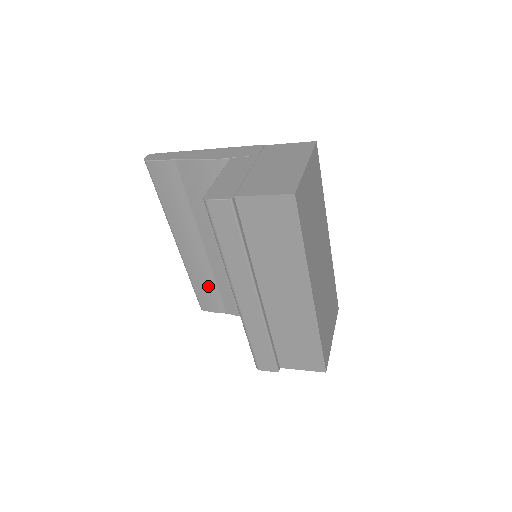
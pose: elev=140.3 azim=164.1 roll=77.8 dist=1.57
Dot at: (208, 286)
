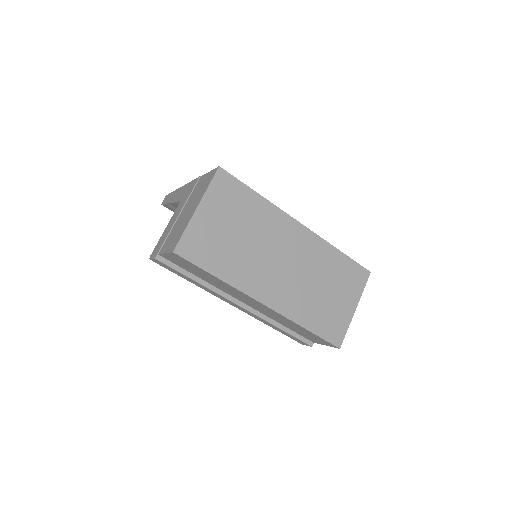
Dot at: occluded
